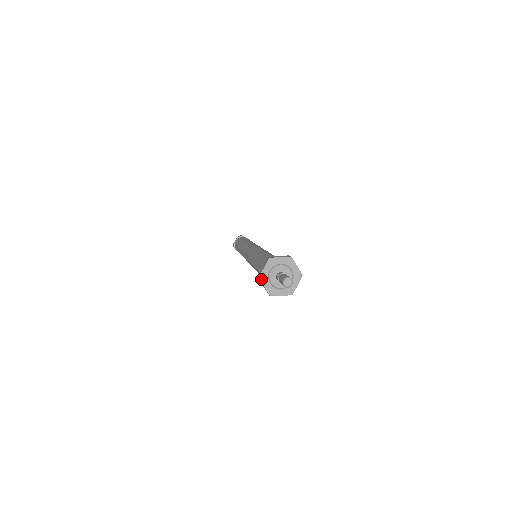
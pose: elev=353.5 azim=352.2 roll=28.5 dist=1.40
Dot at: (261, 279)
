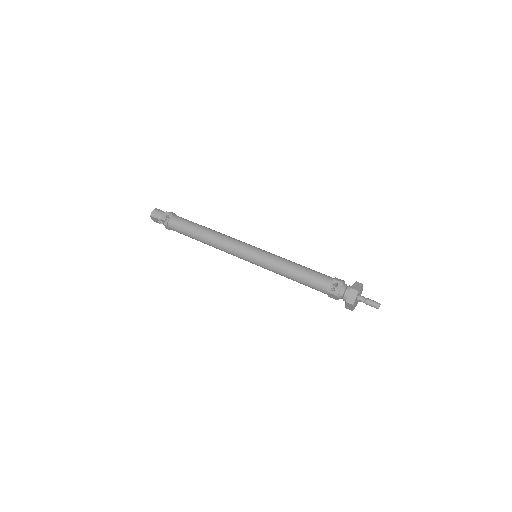
Dot at: occluded
